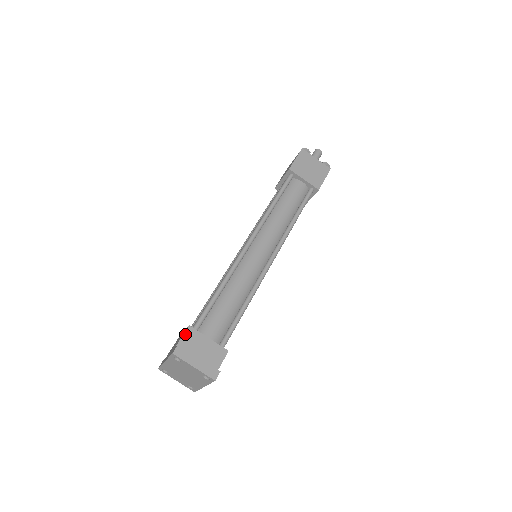
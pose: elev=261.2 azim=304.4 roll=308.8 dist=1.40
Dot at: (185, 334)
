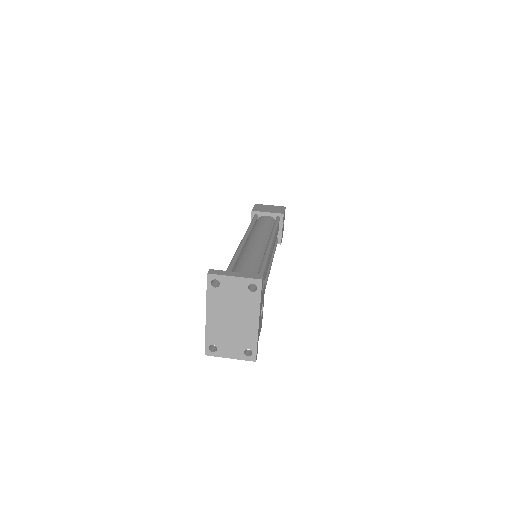
Dot at: (215, 279)
